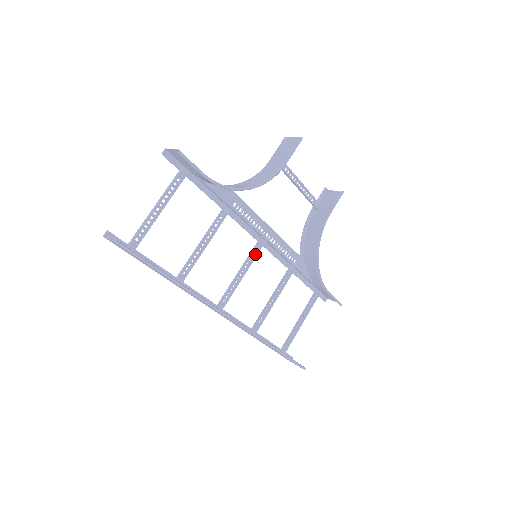
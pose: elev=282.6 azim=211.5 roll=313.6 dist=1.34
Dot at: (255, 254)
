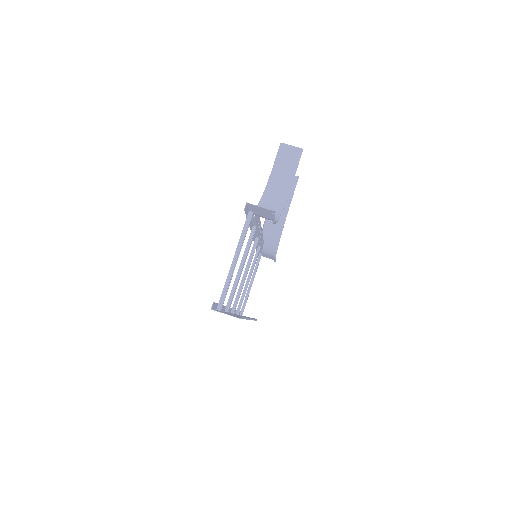
Dot at: (252, 253)
